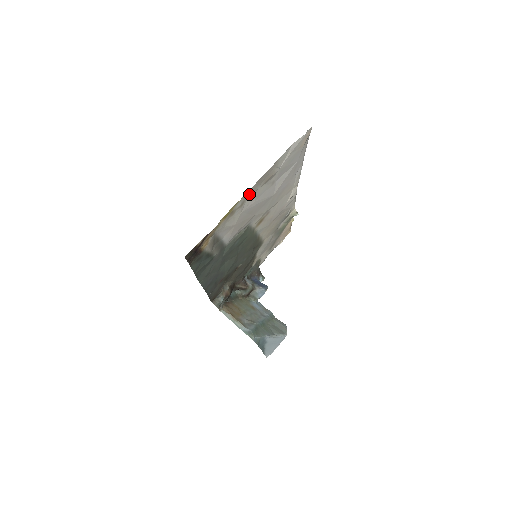
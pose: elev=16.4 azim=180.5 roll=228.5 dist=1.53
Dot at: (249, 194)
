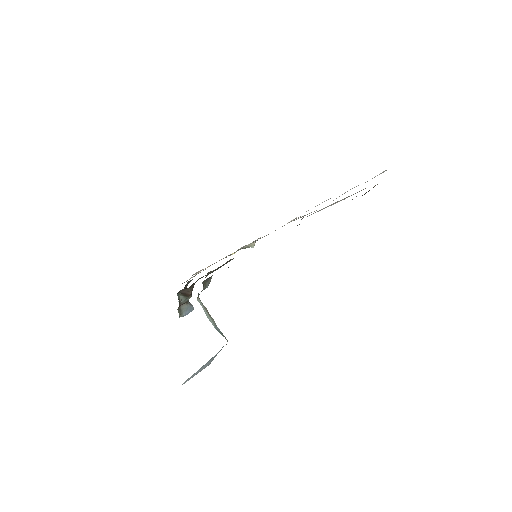
Dot at: occluded
